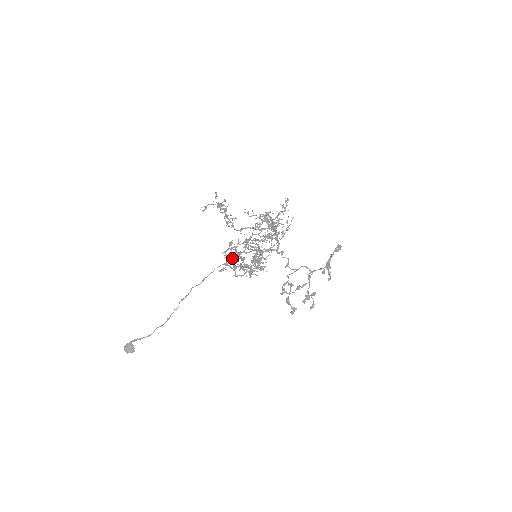
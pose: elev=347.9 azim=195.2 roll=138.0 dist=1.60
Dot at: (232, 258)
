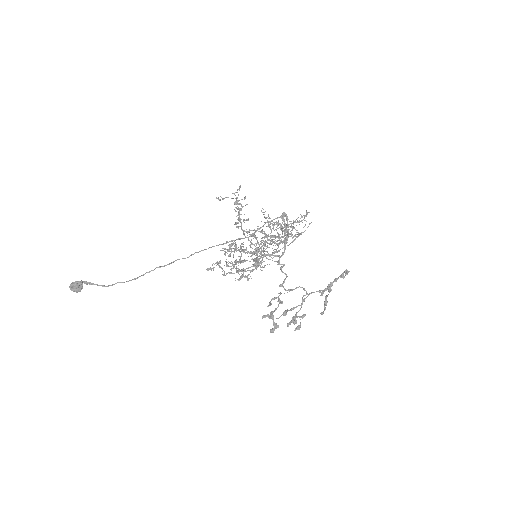
Dot at: (234, 240)
